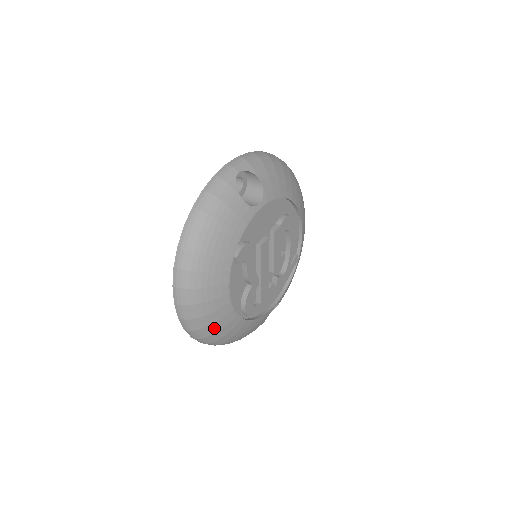
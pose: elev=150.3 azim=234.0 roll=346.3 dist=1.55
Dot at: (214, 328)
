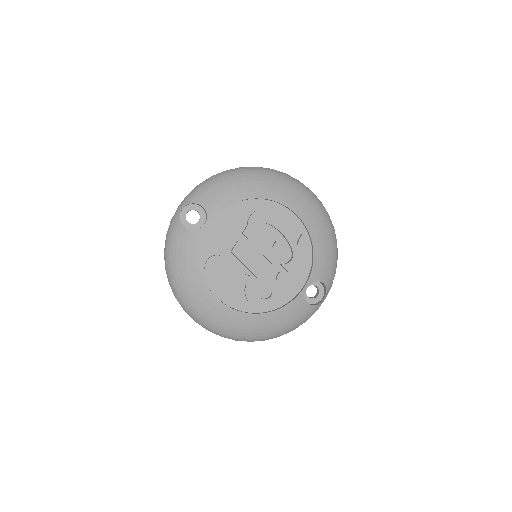
Dot at: (234, 329)
